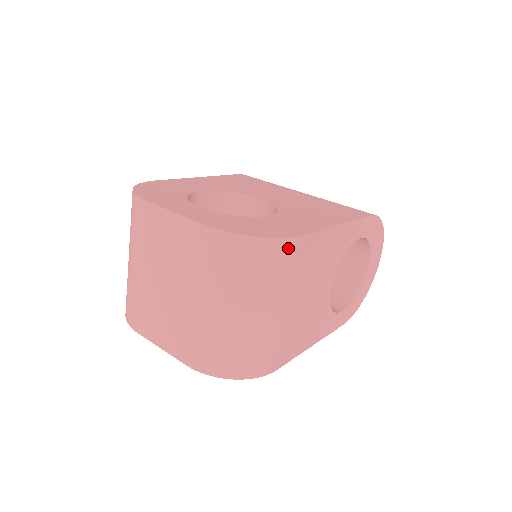
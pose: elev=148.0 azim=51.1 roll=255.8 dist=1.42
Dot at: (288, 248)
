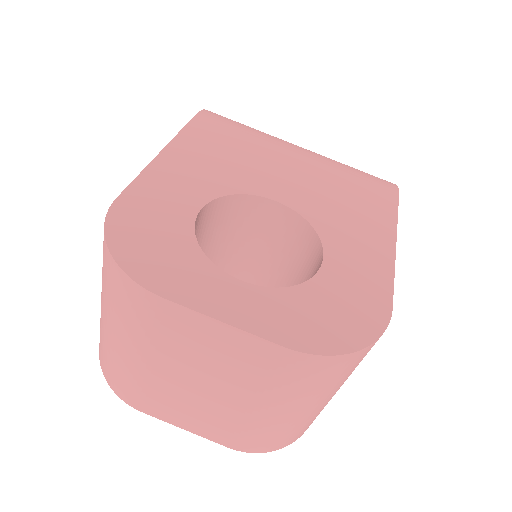
Dot at: occluded
